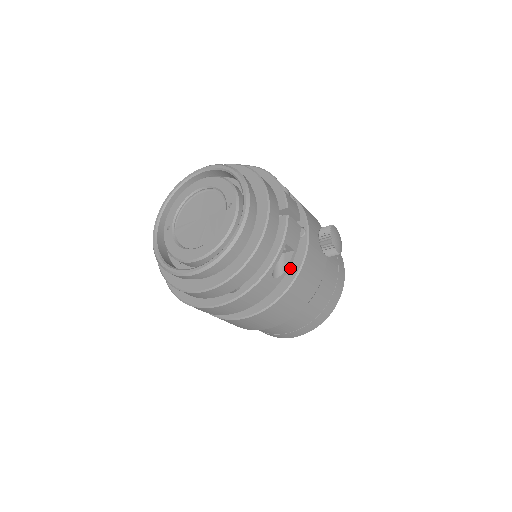
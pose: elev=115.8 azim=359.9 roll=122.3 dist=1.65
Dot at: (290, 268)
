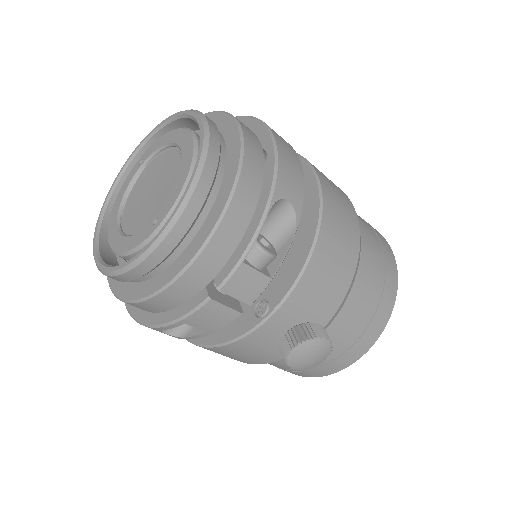
Dot at: occluded
